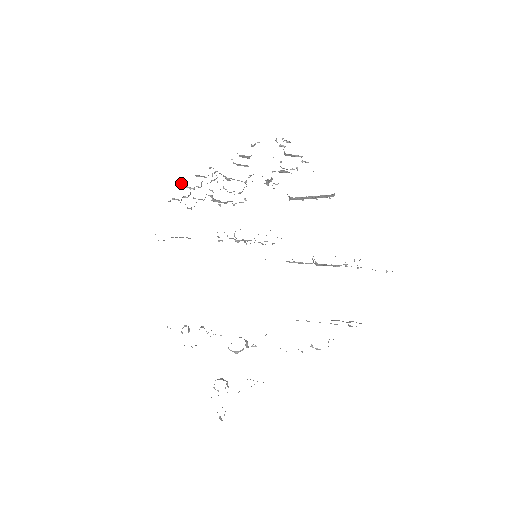
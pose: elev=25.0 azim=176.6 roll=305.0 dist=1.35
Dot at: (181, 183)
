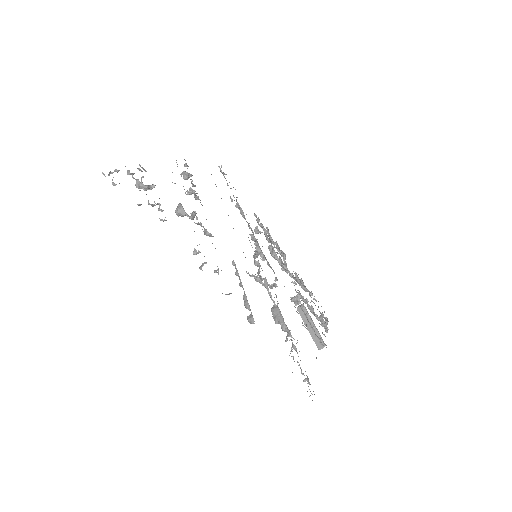
Dot at: occluded
